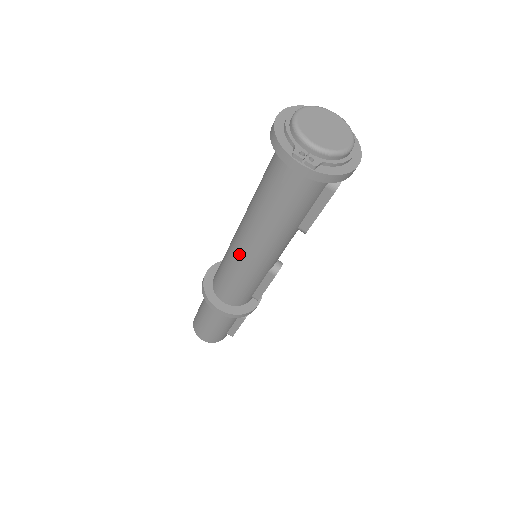
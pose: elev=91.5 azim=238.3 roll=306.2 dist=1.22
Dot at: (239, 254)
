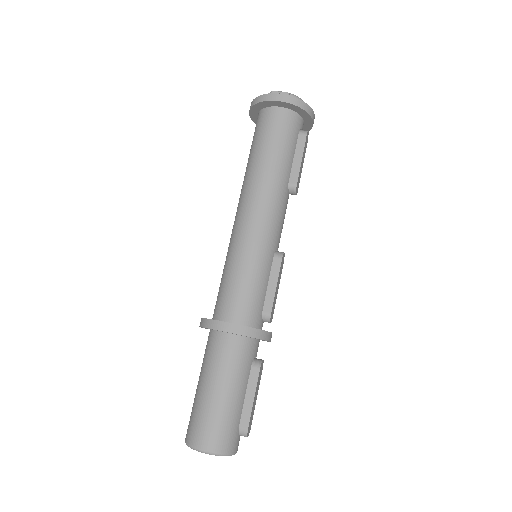
Dot at: (242, 230)
